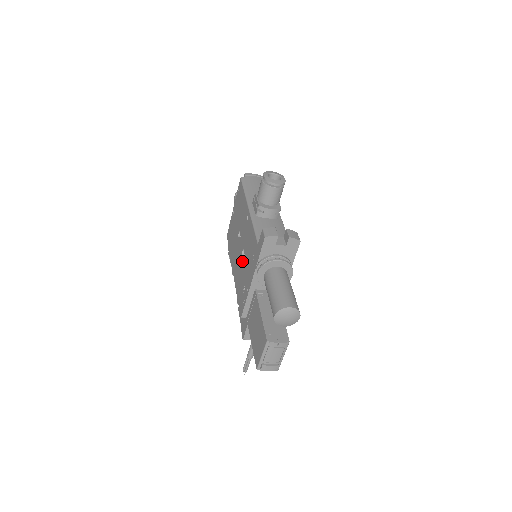
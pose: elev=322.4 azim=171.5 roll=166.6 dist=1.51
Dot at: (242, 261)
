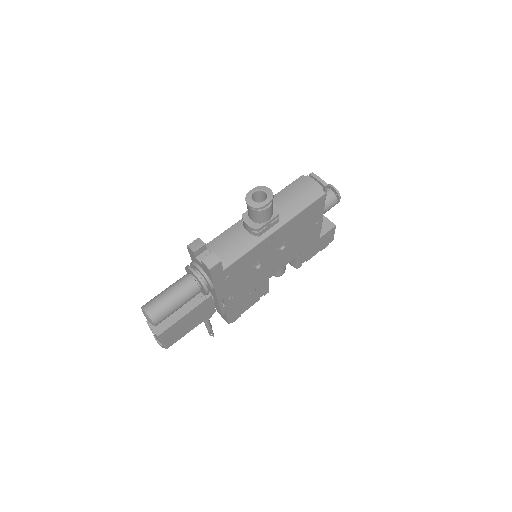
Dot at: occluded
